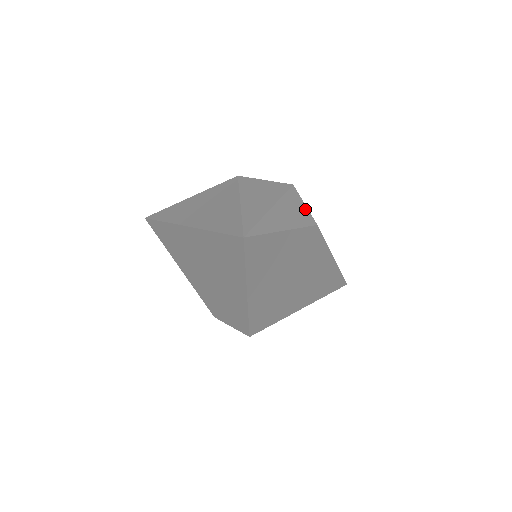
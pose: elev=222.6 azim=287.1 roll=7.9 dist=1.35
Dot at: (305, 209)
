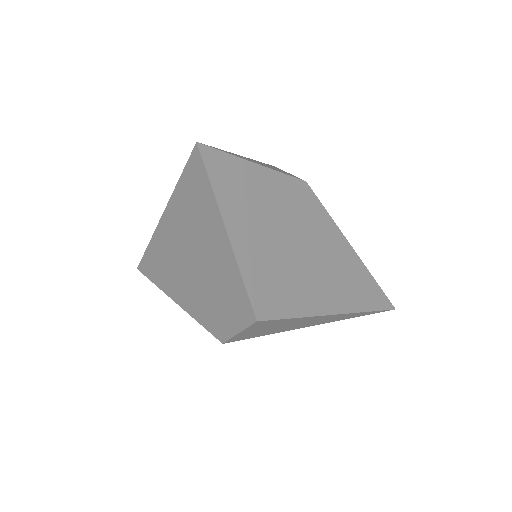
Dot at: occluded
